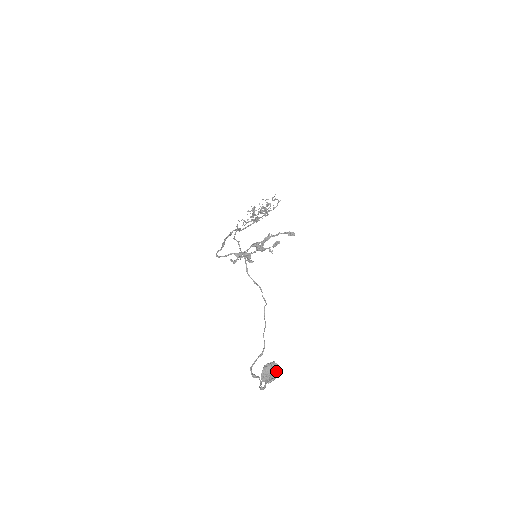
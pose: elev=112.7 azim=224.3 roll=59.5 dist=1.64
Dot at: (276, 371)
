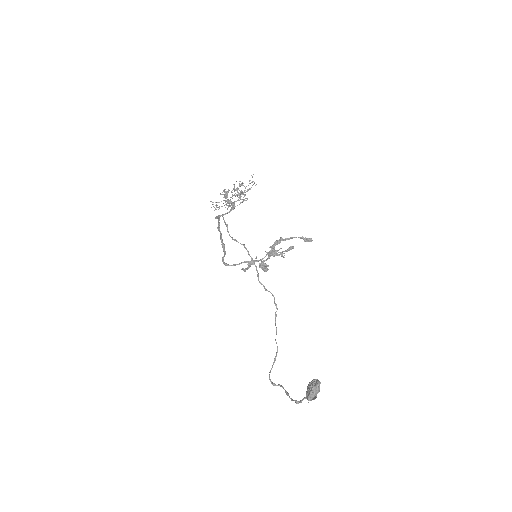
Dot at: (319, 388)
